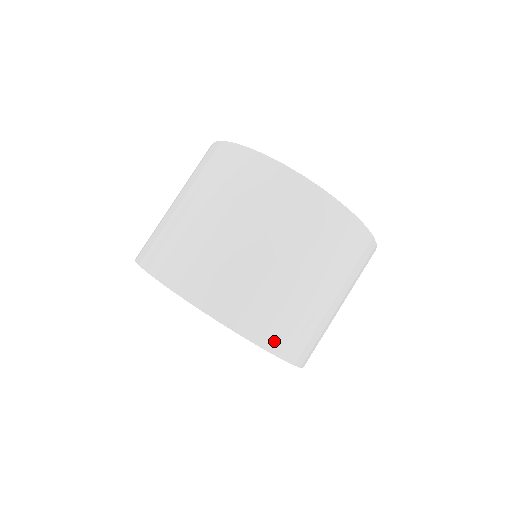
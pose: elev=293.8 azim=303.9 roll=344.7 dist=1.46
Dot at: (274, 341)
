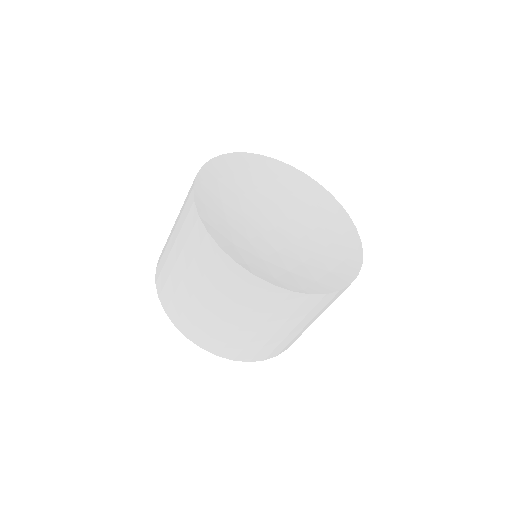
Dot at: (235, 356)
